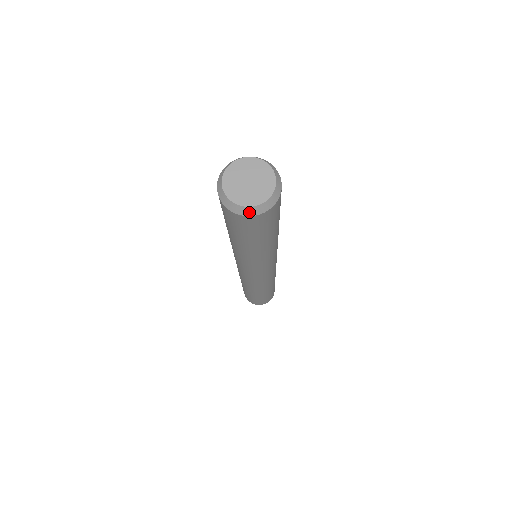
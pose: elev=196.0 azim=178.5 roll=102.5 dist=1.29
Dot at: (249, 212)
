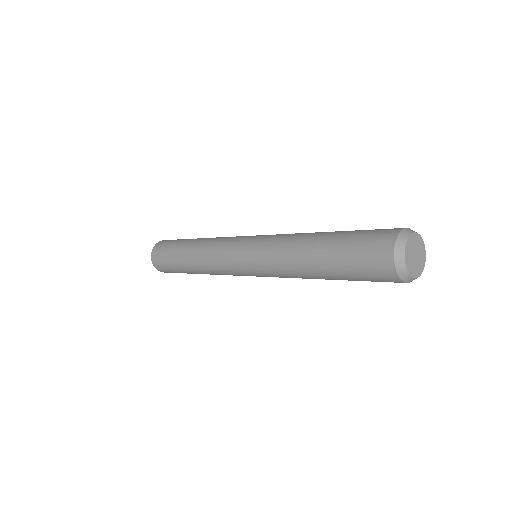
Dot at: (411, 281)
